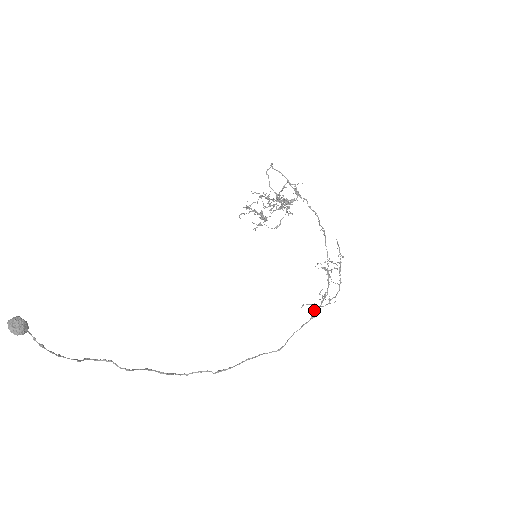
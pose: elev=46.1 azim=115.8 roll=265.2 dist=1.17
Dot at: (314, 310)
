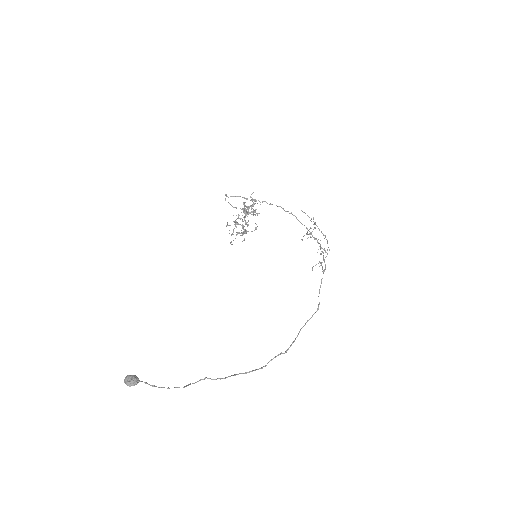
Dot at: occluded
